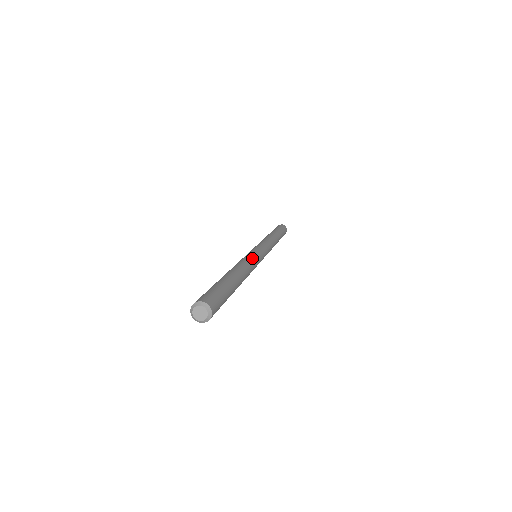
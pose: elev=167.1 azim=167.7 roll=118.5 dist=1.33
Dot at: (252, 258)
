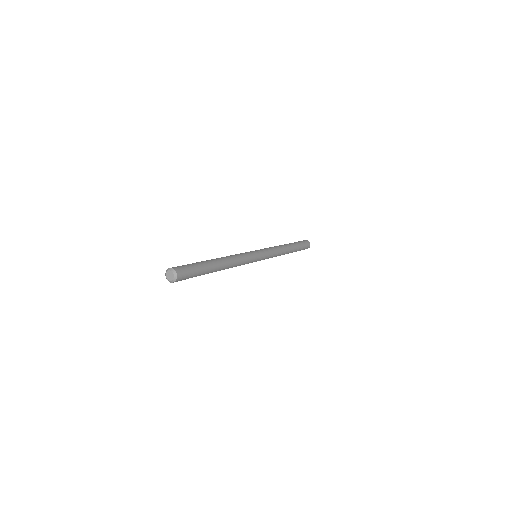
Dot at: (244, 254)
